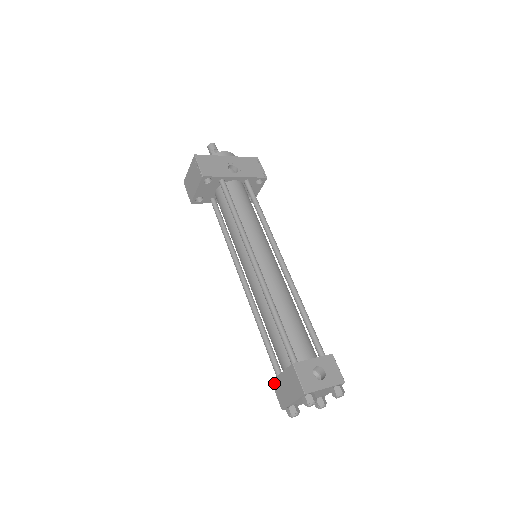
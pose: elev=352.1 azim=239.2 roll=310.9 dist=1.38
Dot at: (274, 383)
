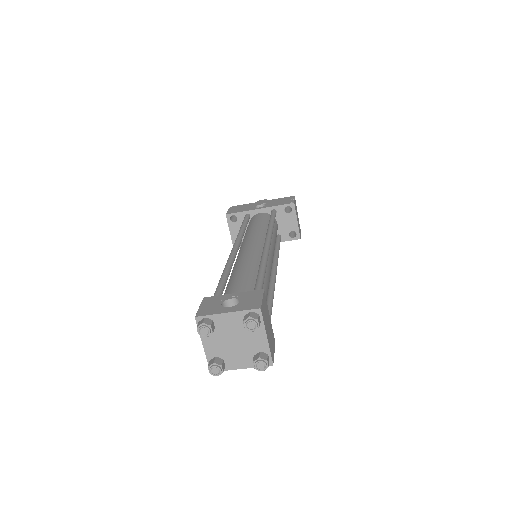
Dot at: occluded
